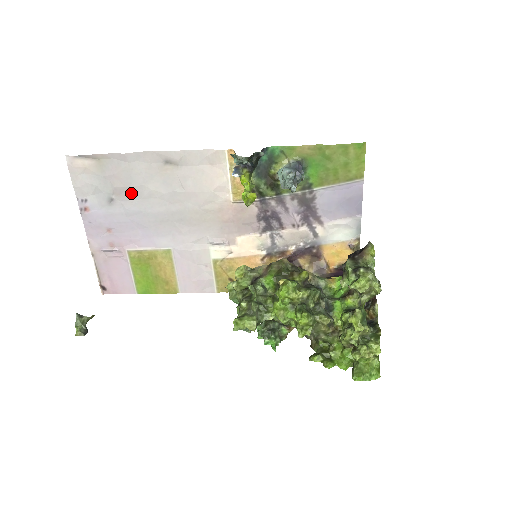
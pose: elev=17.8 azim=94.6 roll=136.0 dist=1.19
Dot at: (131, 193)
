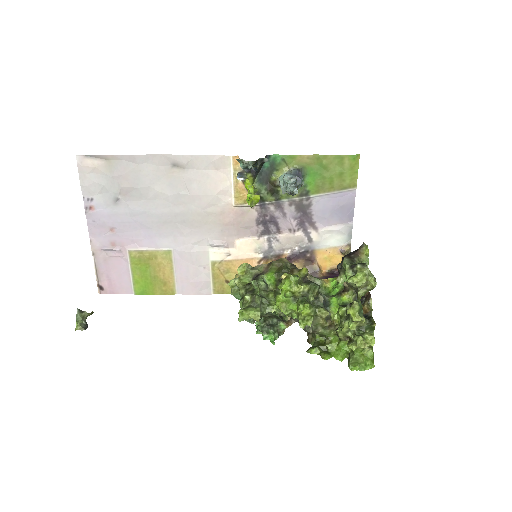
Dot at: (137, 194)
